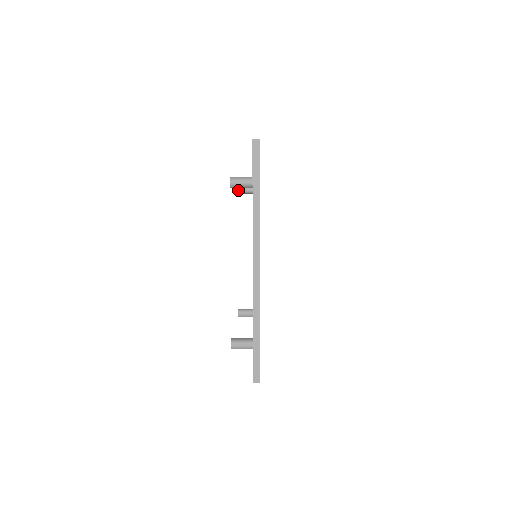
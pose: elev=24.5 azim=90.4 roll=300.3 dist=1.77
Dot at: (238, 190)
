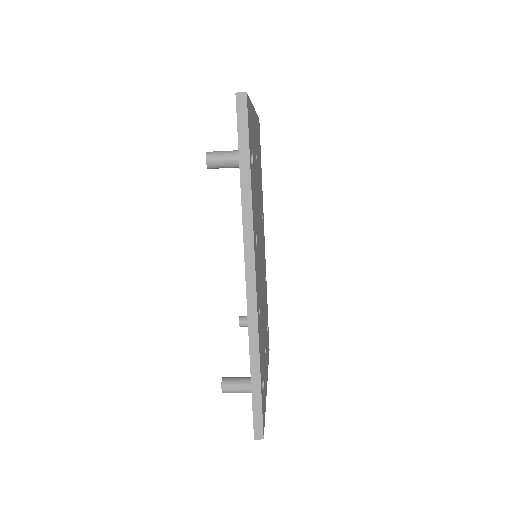
Dot at: occluded
